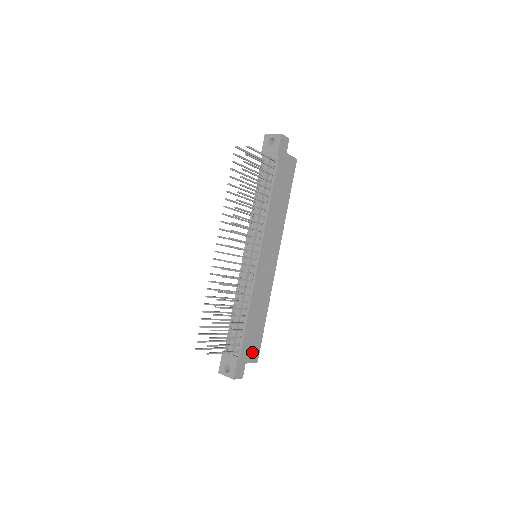
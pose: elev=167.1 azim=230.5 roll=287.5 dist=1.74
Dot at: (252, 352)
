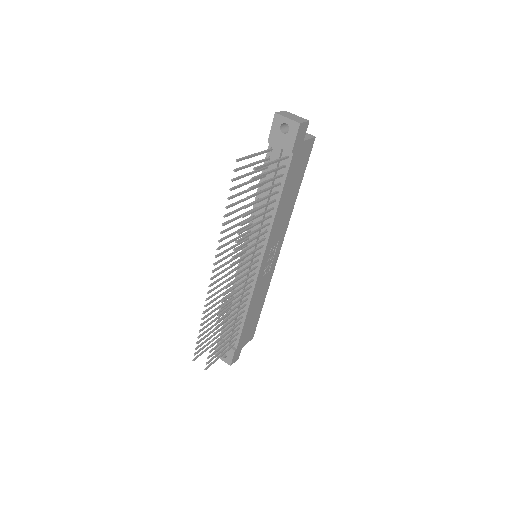
Dot at: (248, 336)
